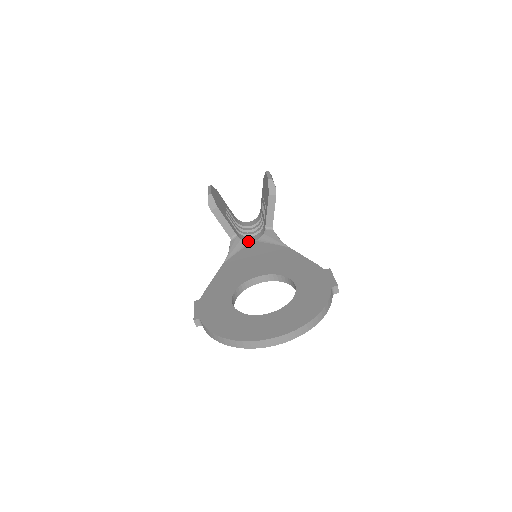
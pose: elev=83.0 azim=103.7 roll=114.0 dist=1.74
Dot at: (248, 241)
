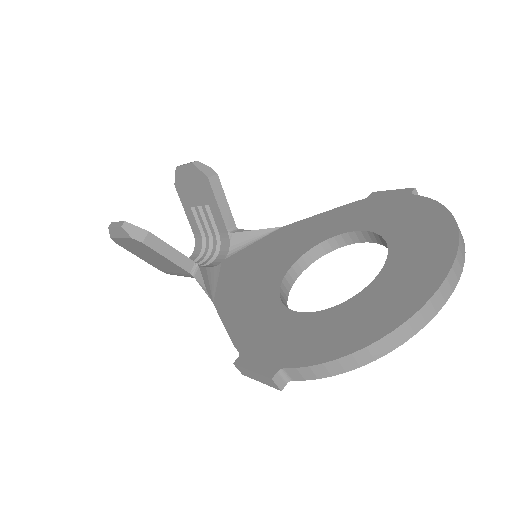
Dot at: (216, 265)
